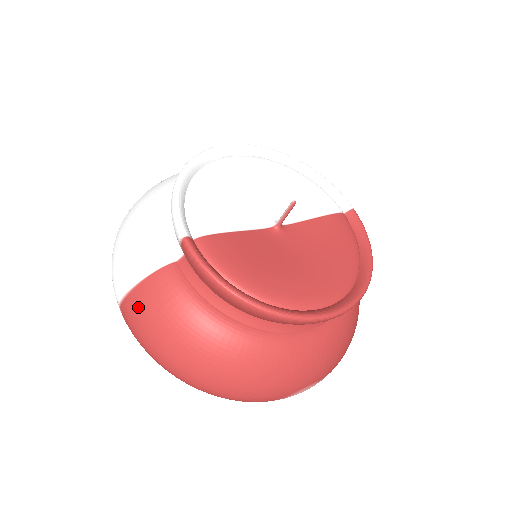
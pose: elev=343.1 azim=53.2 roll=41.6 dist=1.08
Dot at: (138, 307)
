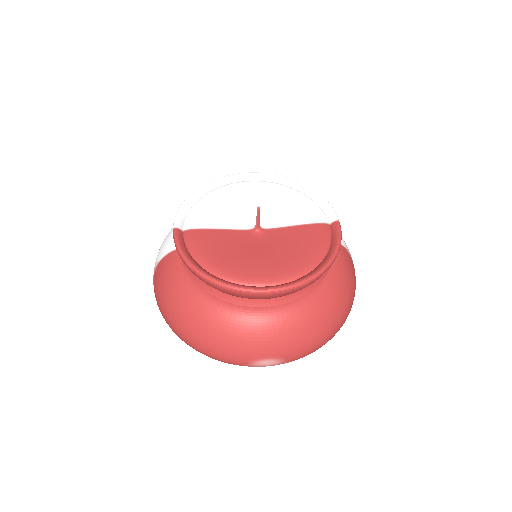
Dot at: (156, 278)
